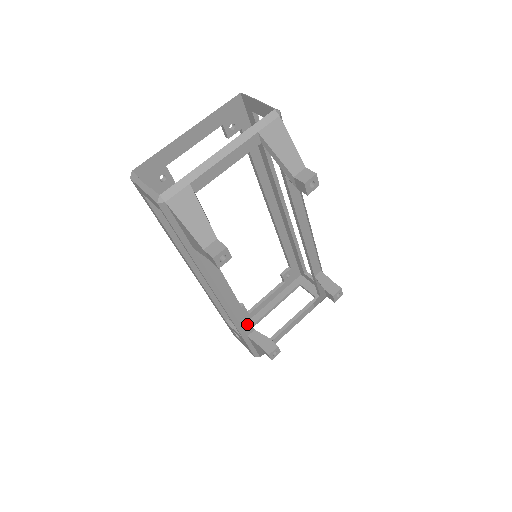
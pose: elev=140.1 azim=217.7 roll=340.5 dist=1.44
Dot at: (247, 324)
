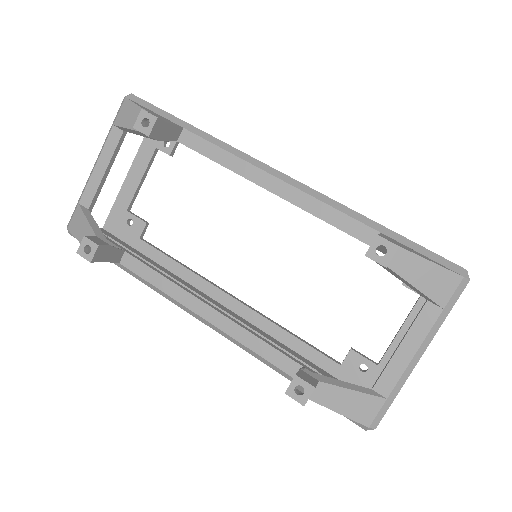
Dot at: (278, 357)
